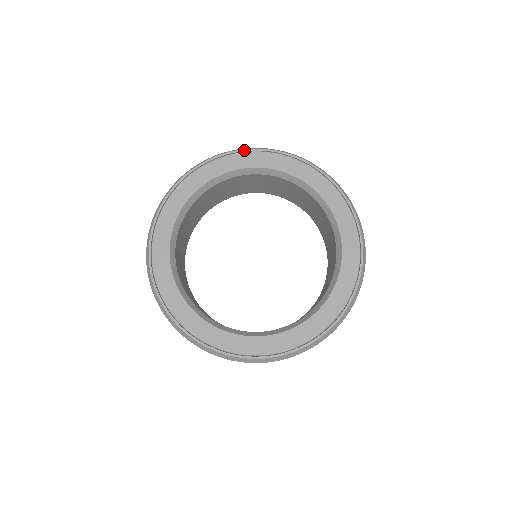
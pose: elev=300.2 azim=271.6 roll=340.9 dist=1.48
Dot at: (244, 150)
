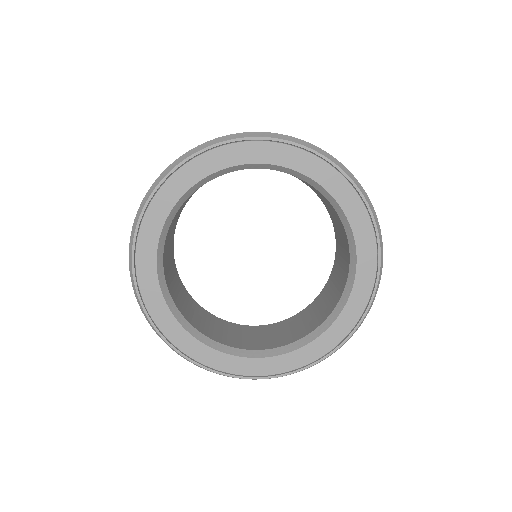
Dot at: (265, 138)
